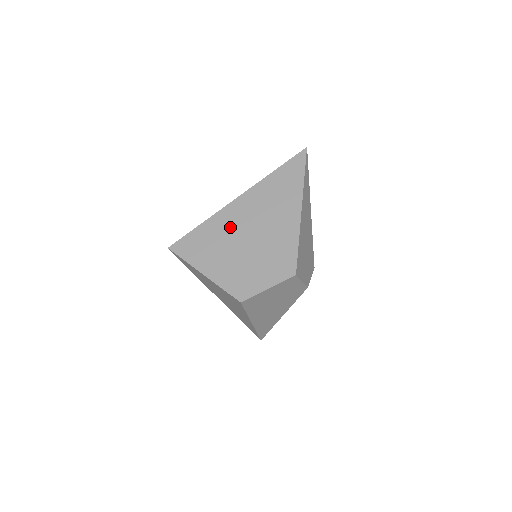
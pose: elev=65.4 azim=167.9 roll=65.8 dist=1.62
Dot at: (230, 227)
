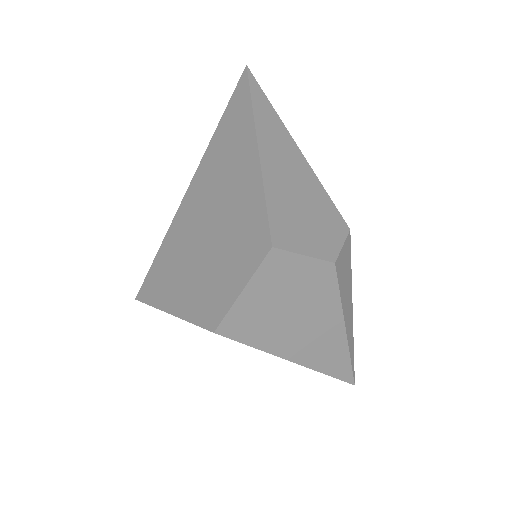
Dot at: (186, 231)
